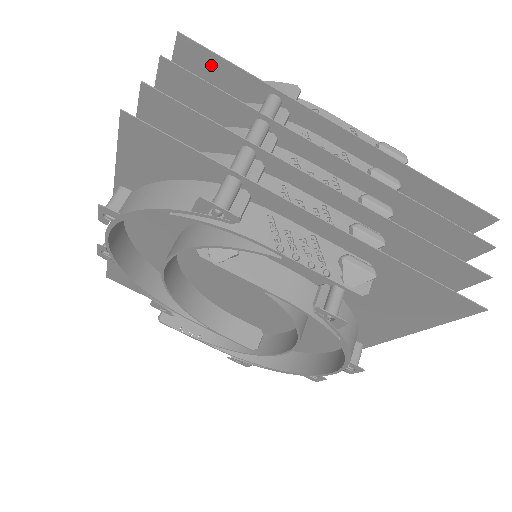
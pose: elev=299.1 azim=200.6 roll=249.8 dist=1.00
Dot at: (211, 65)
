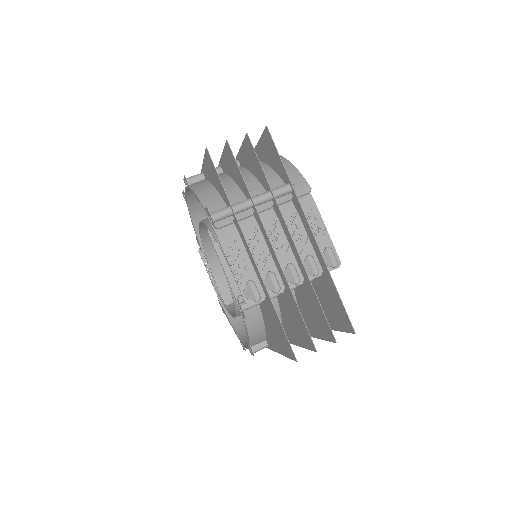
Dot at: (274, 150)
